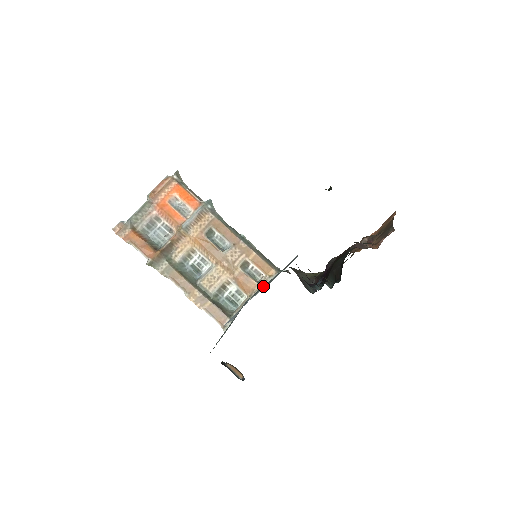
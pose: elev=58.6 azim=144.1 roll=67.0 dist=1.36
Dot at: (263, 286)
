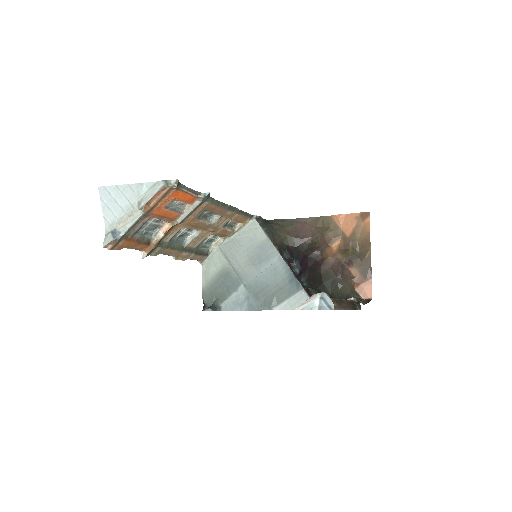
Dot at: (273, 306)
